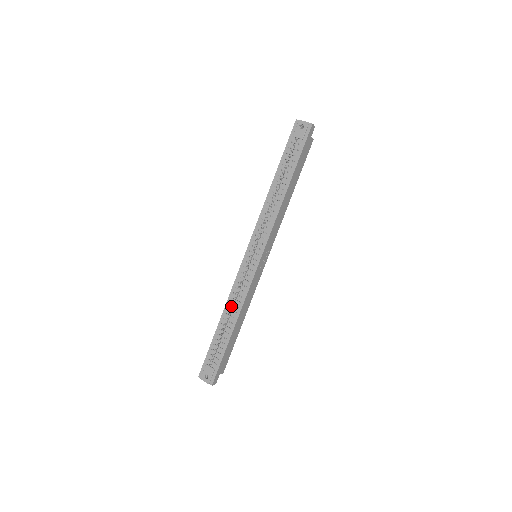
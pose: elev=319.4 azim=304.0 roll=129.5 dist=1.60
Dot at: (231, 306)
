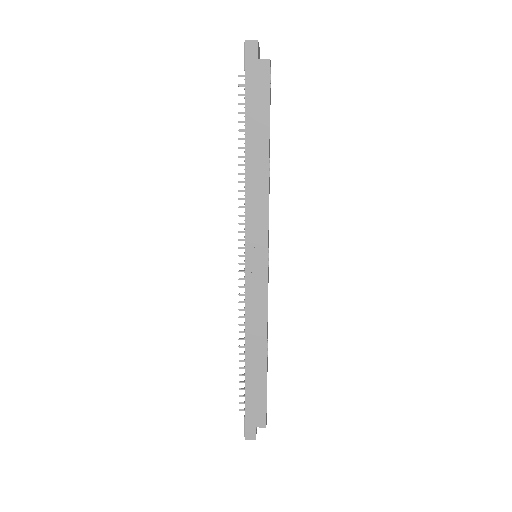
Dot at: occluded
